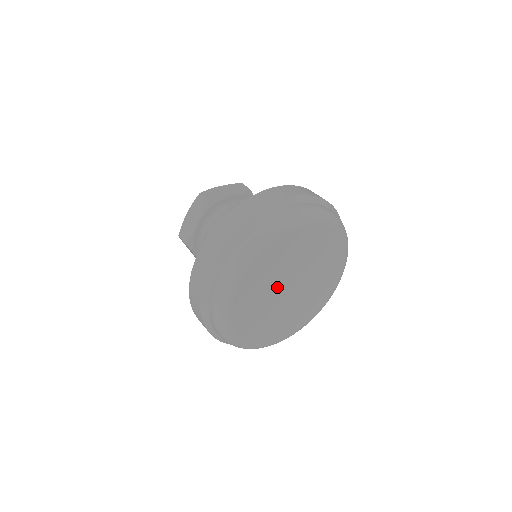
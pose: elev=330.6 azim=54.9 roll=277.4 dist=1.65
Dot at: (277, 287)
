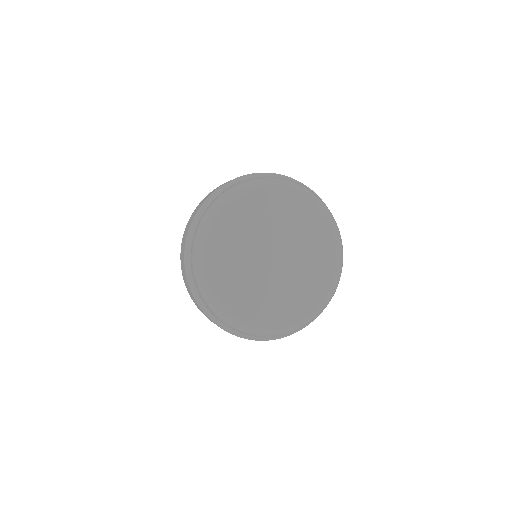
Dot at: (259, 249)
